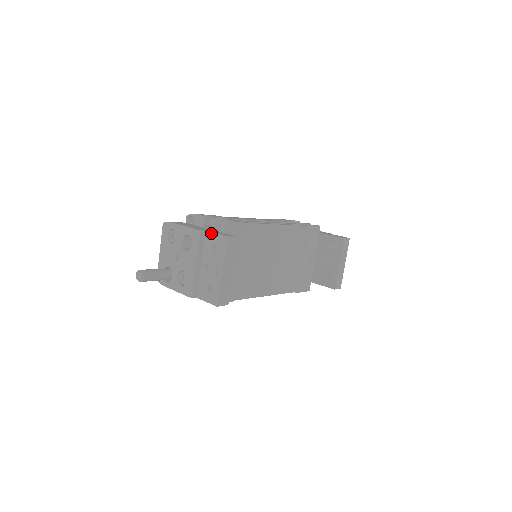
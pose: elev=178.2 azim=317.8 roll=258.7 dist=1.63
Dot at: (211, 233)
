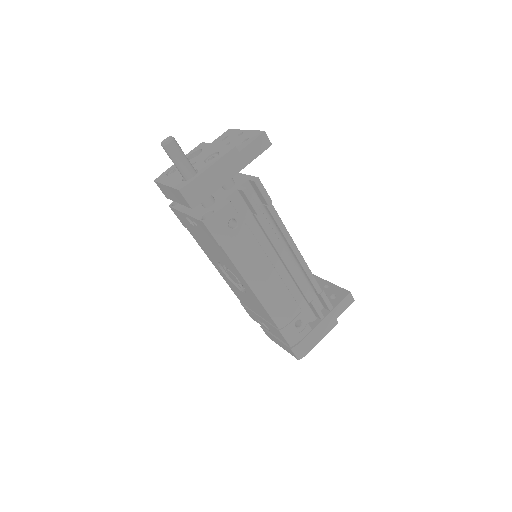
Dot at: (212, 142)
